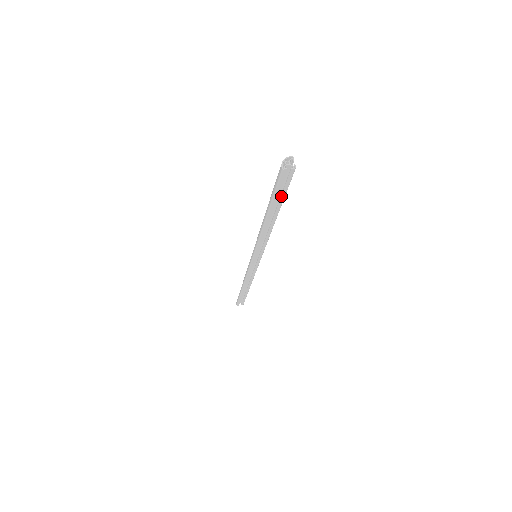
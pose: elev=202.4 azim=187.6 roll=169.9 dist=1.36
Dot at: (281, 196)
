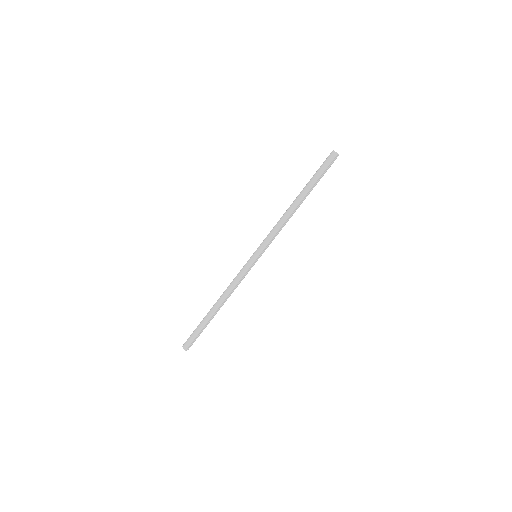
Dot at: occluded
